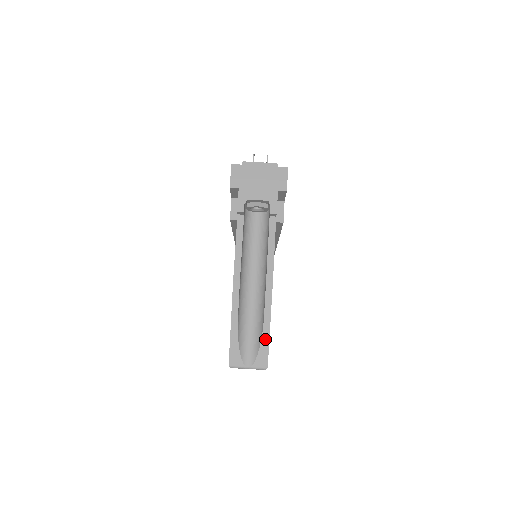
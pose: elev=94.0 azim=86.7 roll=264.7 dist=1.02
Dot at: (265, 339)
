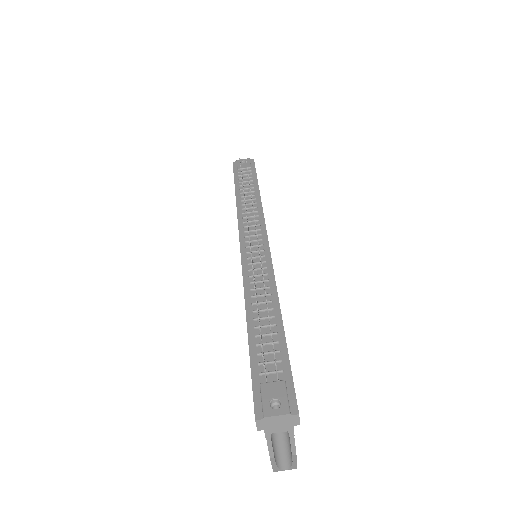
Dot at: (294, 465)
